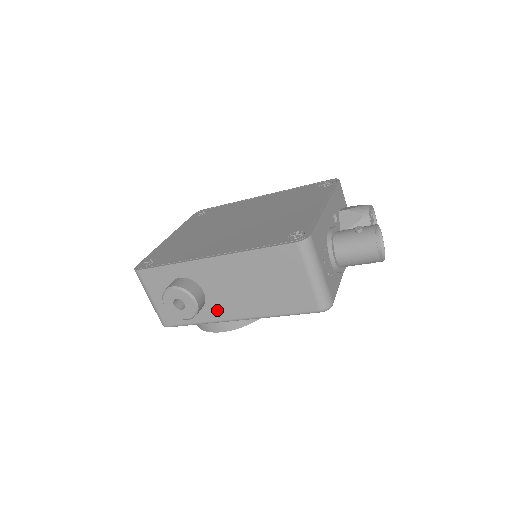
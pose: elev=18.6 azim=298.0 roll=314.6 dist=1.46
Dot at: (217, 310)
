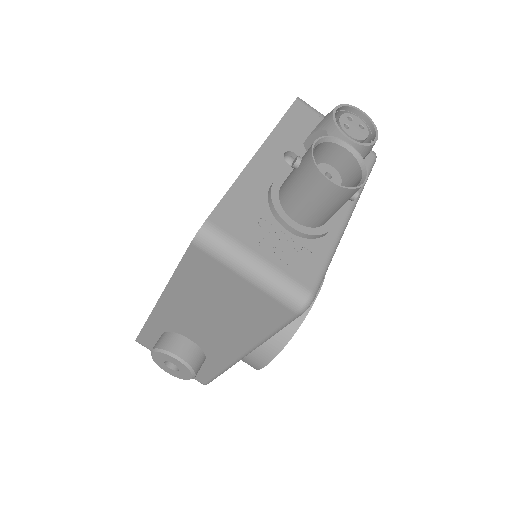
Dot at: (217, 353)
